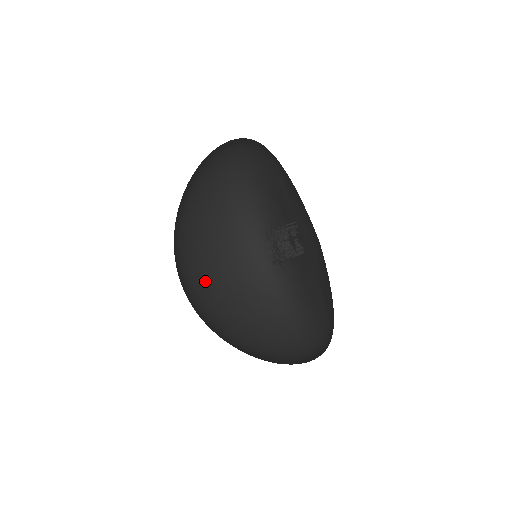
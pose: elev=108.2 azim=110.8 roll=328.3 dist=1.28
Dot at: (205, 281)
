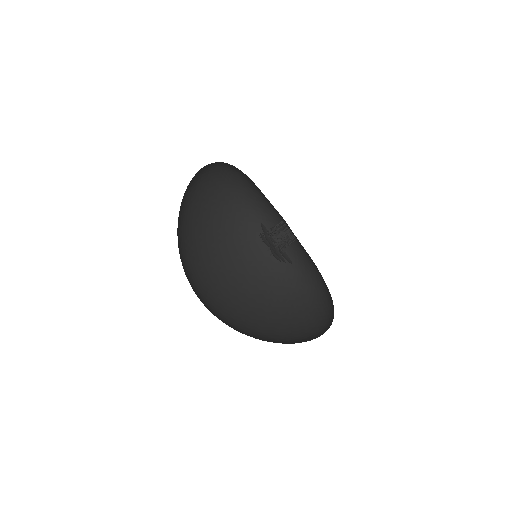
Dot at: (203, 249)
